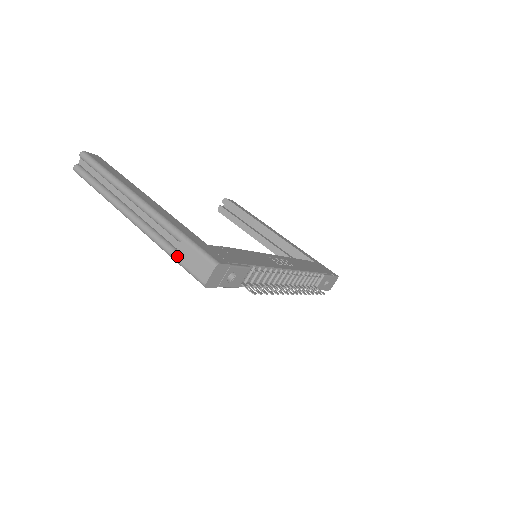
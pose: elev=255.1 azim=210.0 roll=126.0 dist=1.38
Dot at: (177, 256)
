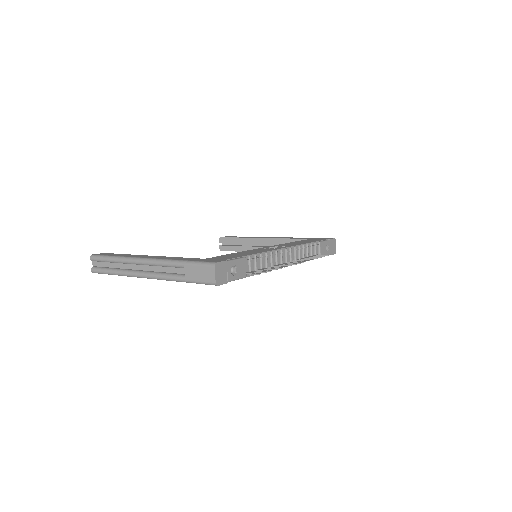
Dot at: (187, 278)
